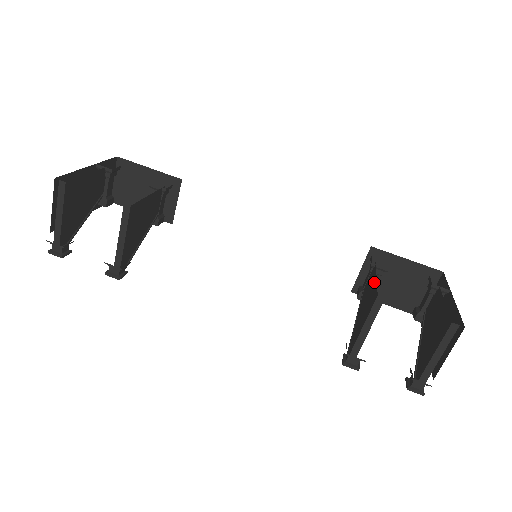
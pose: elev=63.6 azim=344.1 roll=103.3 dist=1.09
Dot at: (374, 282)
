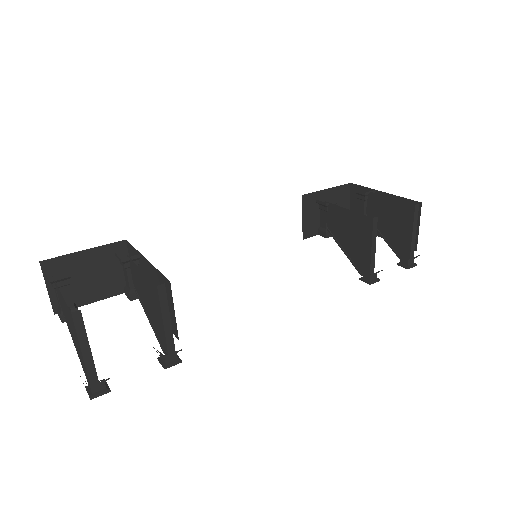
Dot at: (349, 214)
